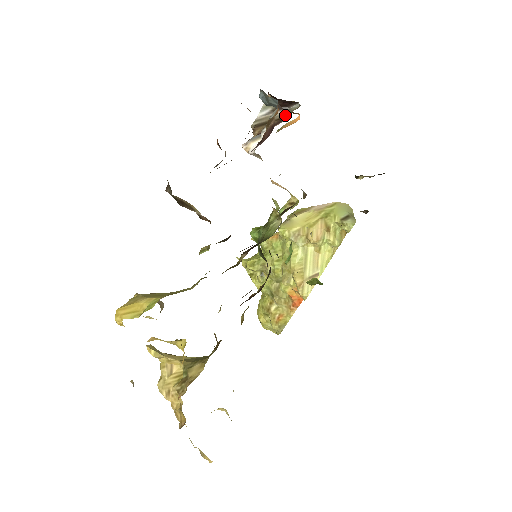
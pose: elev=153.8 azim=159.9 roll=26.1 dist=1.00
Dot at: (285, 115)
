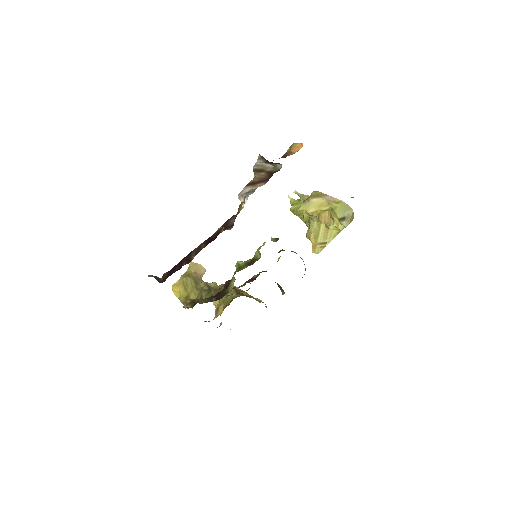
Dot at: (272, 171)
